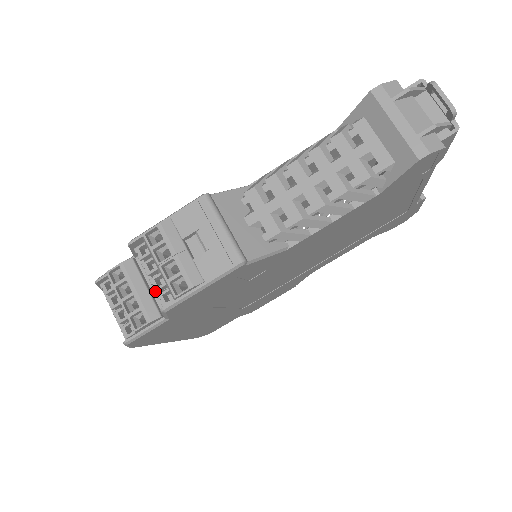
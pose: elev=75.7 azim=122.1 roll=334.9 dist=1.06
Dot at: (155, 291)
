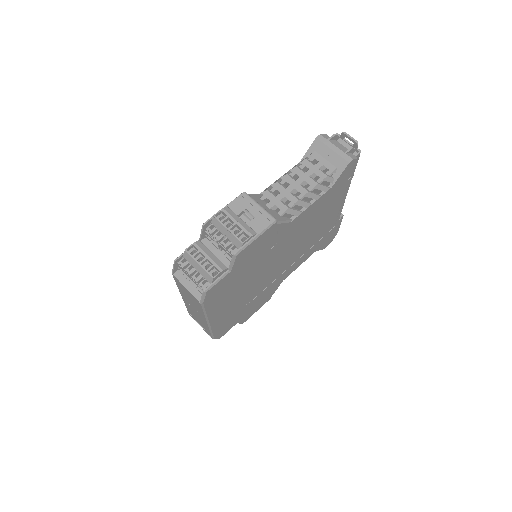
Dot at: (225, 248)
